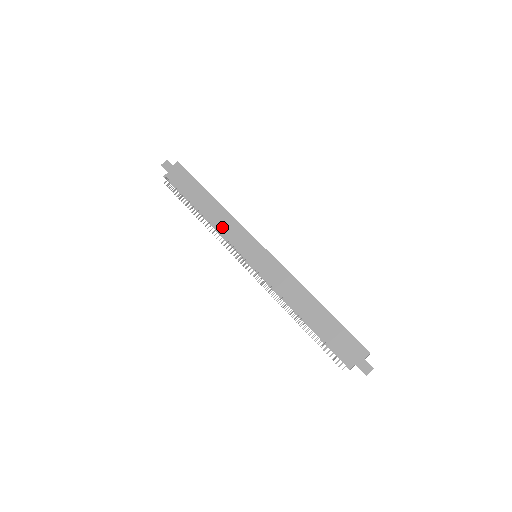
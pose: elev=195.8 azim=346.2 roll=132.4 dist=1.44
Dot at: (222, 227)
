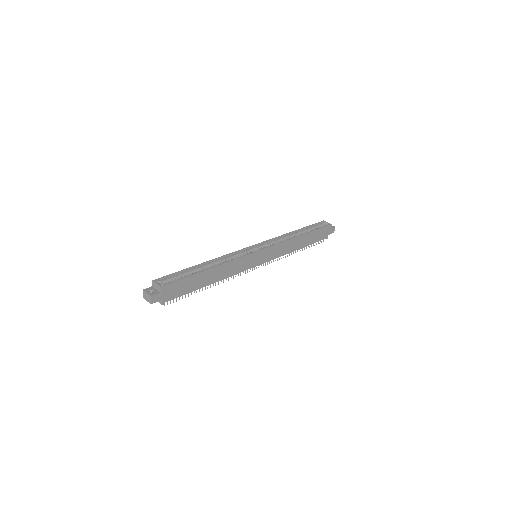
Dot at: (232, 272)
